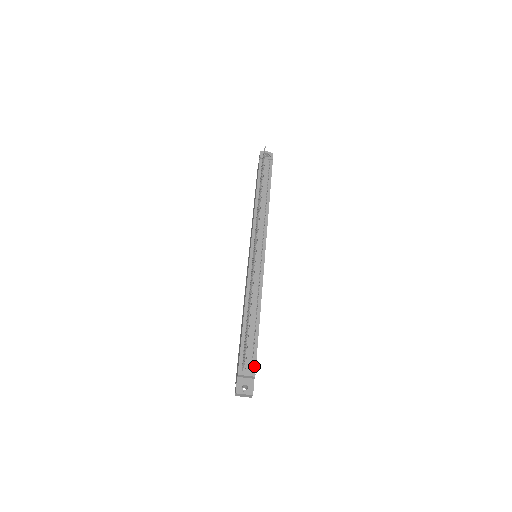
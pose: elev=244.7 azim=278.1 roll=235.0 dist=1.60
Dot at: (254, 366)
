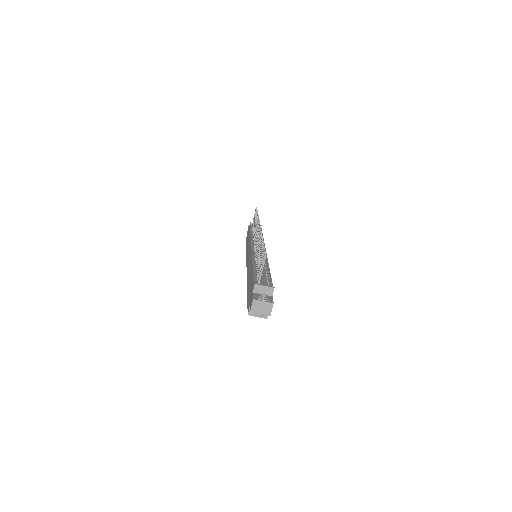
Dot at: occluded
